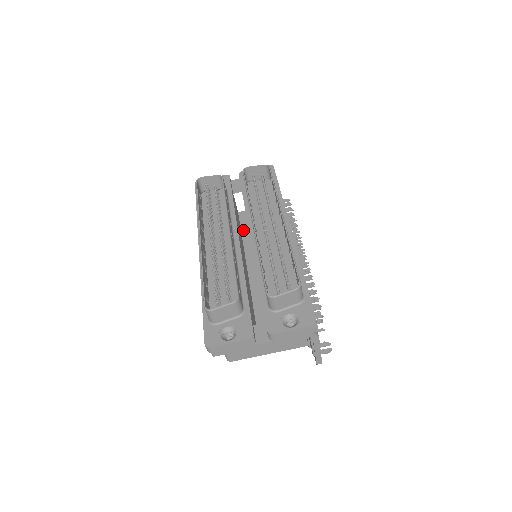
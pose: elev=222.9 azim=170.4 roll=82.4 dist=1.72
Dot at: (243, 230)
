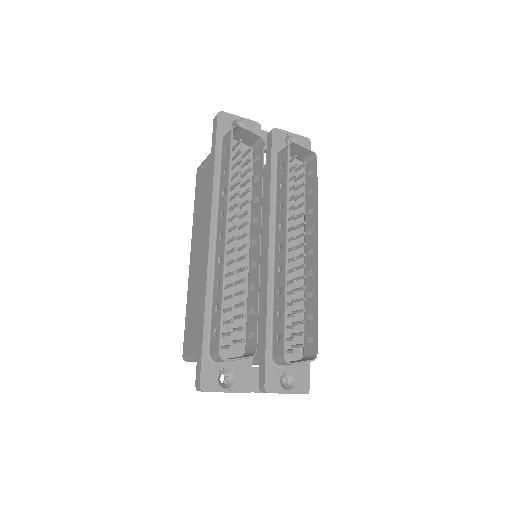
Dot at: occluded
